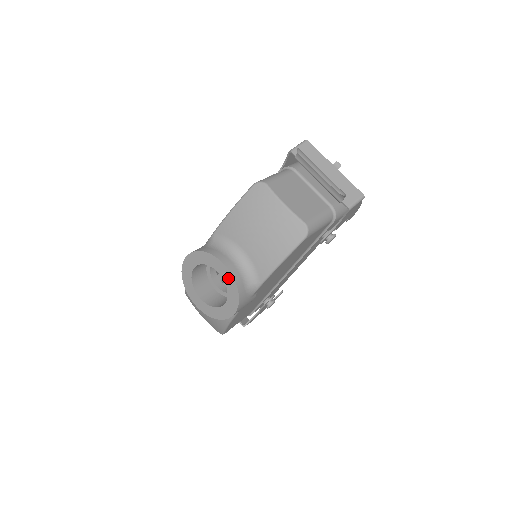
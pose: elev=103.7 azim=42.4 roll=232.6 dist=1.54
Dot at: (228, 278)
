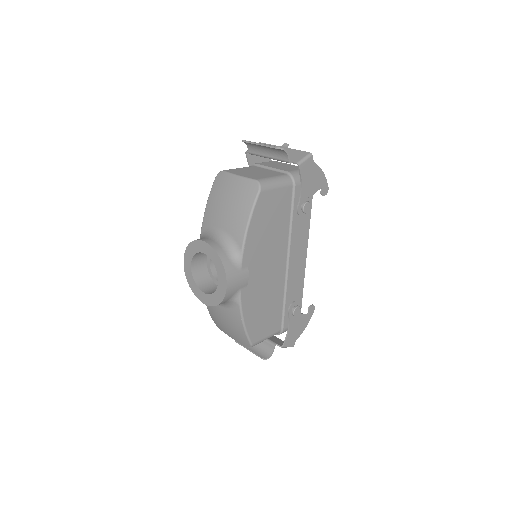
Dot at: (210, 252)
